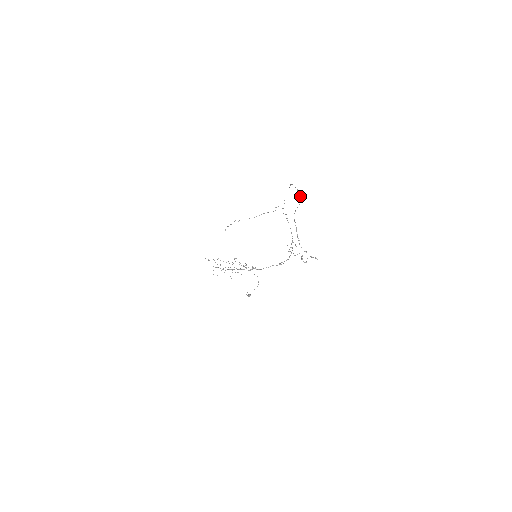
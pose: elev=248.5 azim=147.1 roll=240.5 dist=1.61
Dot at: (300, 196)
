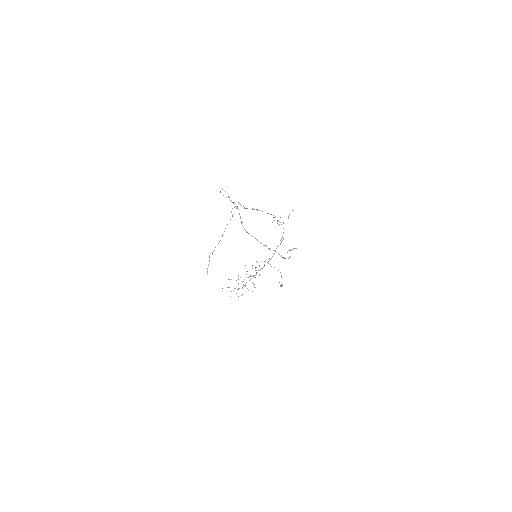
Dot at: (234, 204)
